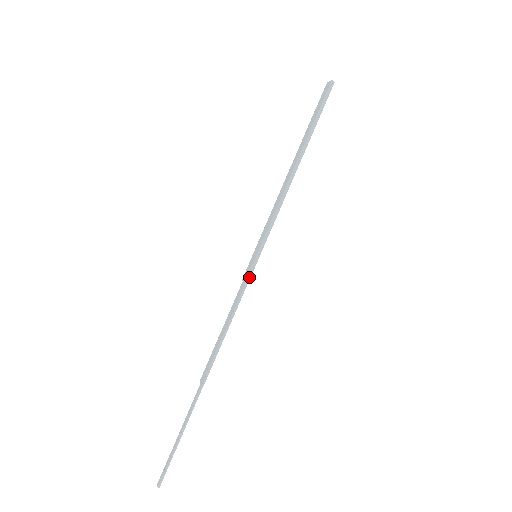
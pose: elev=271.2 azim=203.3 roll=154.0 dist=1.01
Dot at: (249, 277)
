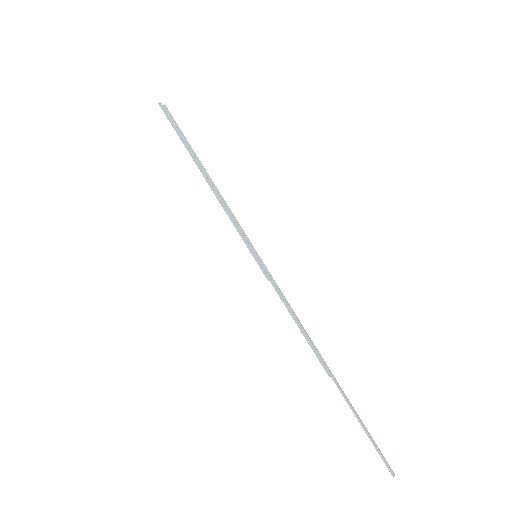
Dot at: (266, 275)
